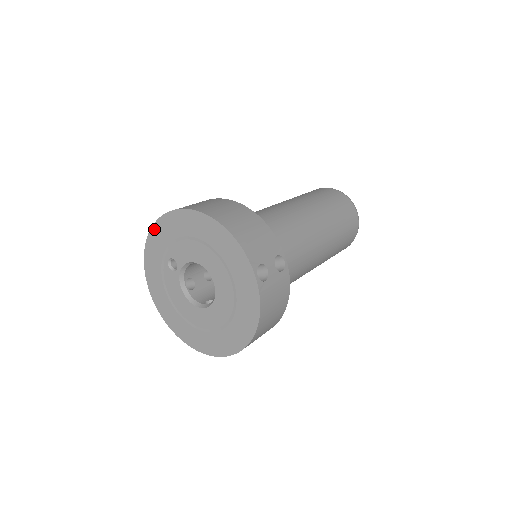
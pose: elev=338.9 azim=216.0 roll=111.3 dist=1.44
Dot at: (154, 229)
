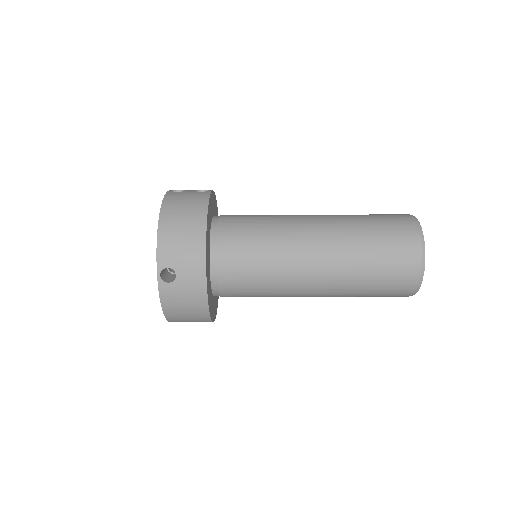
Dot at: occluded
